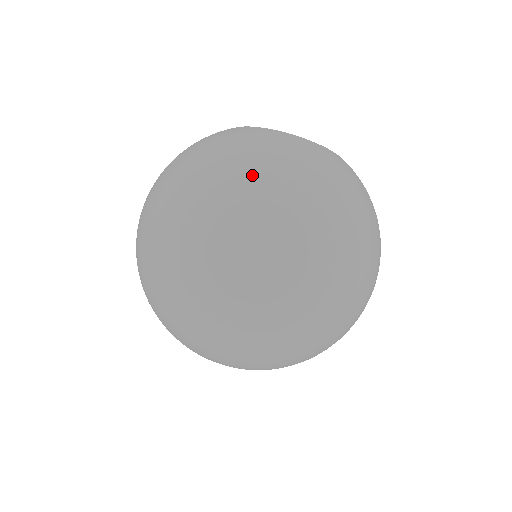
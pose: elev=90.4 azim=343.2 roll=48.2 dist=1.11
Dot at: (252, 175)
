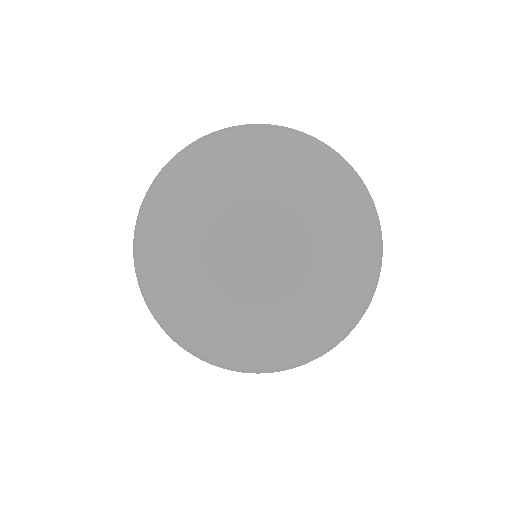
Dot at: (206, 136)
